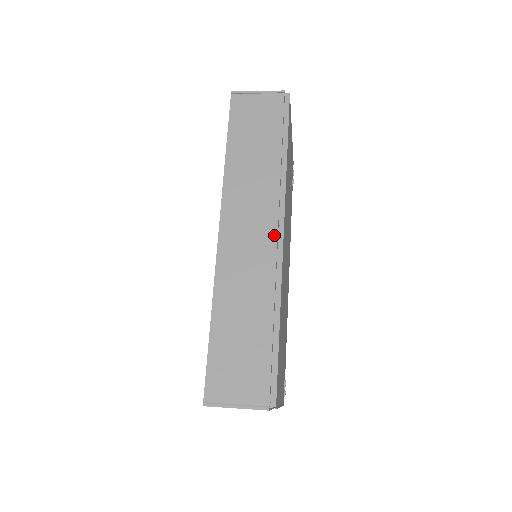
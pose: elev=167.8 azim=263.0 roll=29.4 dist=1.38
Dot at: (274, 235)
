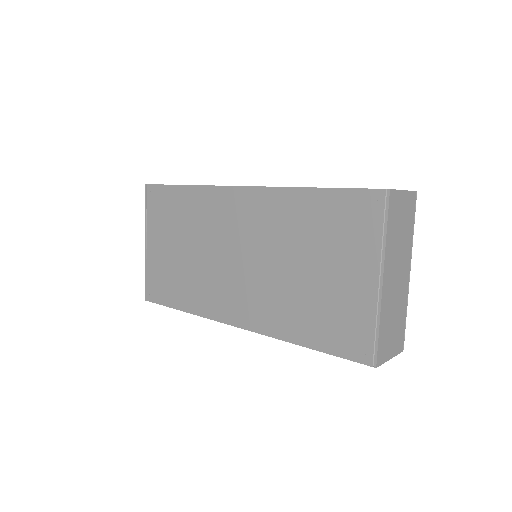
Dot at: occluded
